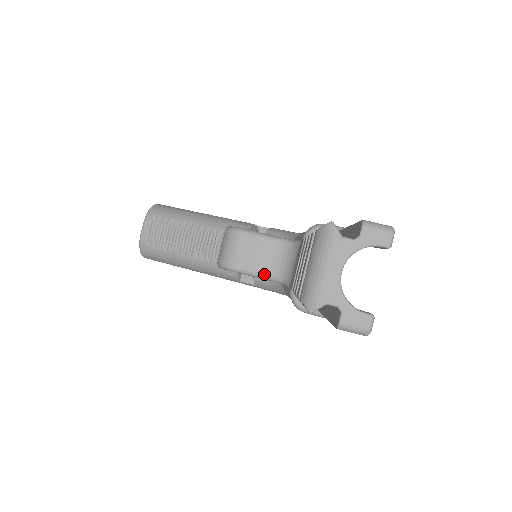
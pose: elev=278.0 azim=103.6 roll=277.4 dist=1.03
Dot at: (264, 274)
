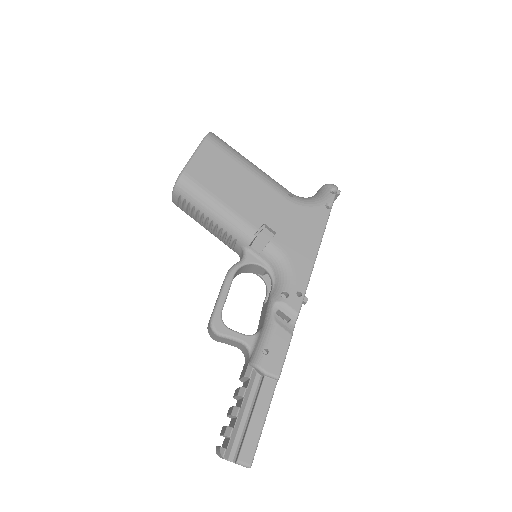
Dot at: occluded
